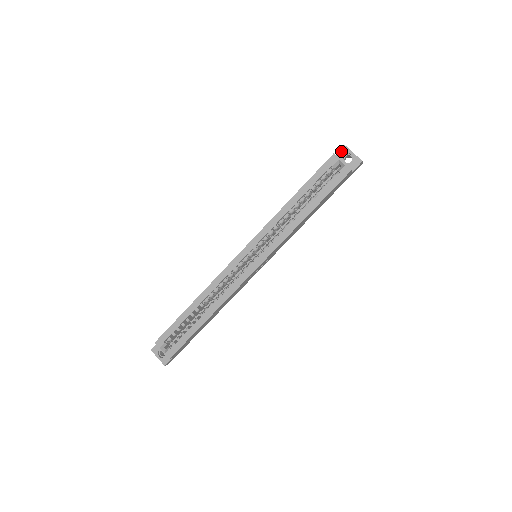
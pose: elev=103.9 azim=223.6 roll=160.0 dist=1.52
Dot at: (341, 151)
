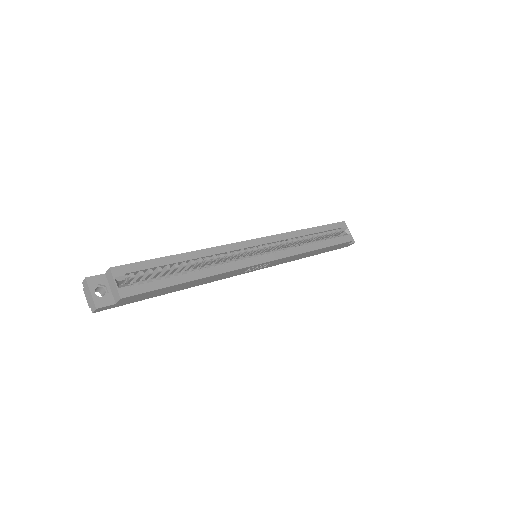
Dot at: occluded
